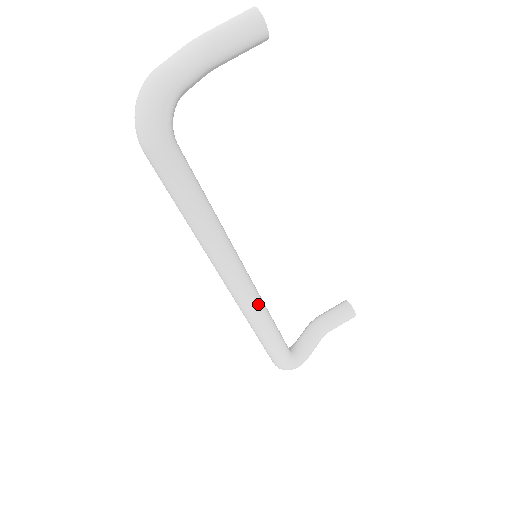
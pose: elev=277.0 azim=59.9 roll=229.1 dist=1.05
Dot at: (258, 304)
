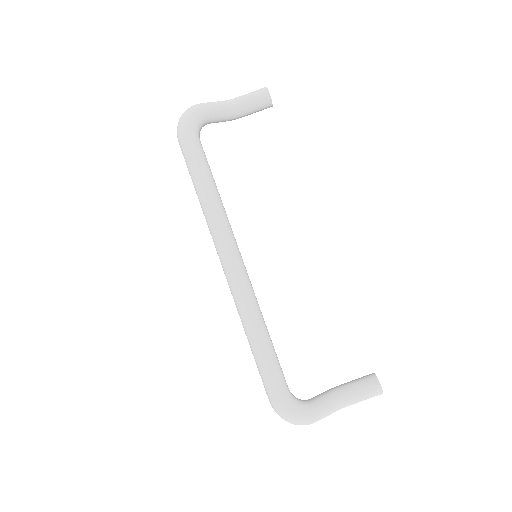
Dot at: (249, 294)
